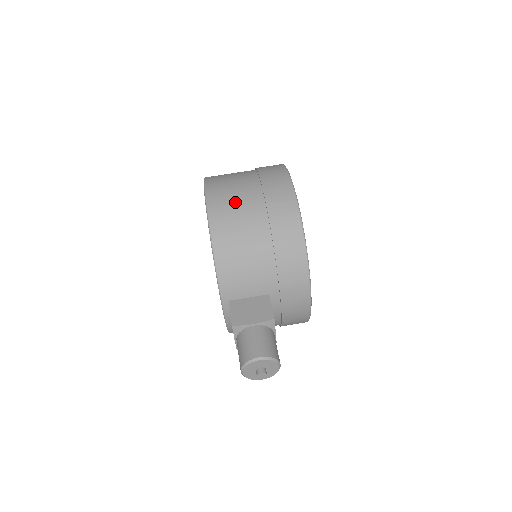
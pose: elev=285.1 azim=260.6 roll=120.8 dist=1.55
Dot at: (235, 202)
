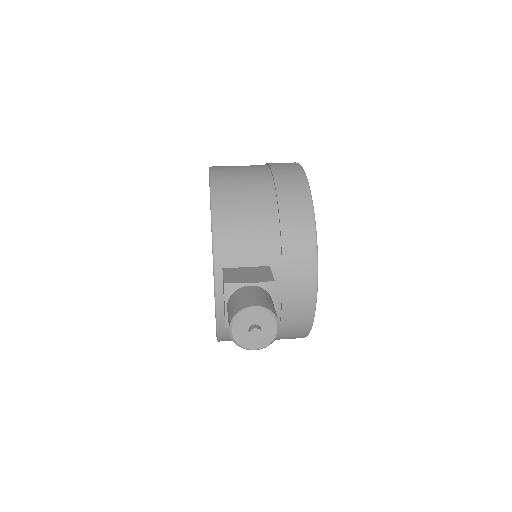
Dot at: (240, 173)
